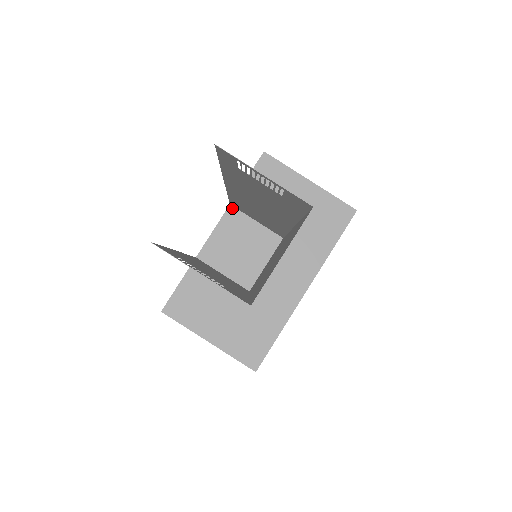
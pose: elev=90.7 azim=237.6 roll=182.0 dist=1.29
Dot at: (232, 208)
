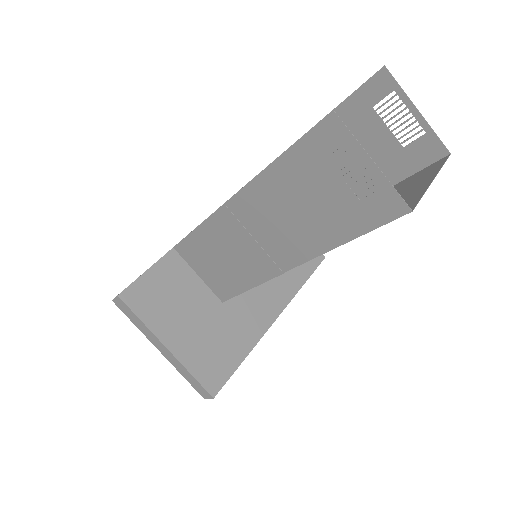
Dot at: occluded
